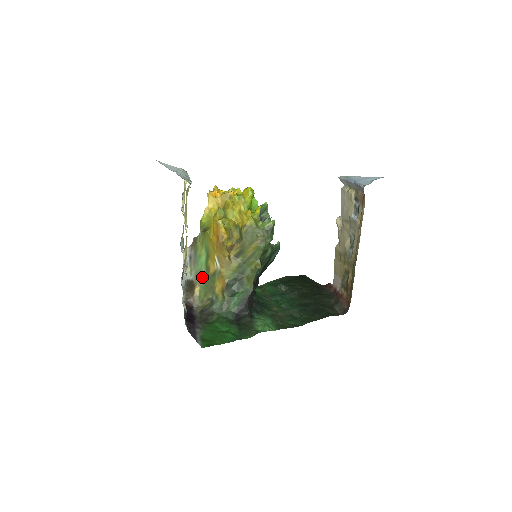
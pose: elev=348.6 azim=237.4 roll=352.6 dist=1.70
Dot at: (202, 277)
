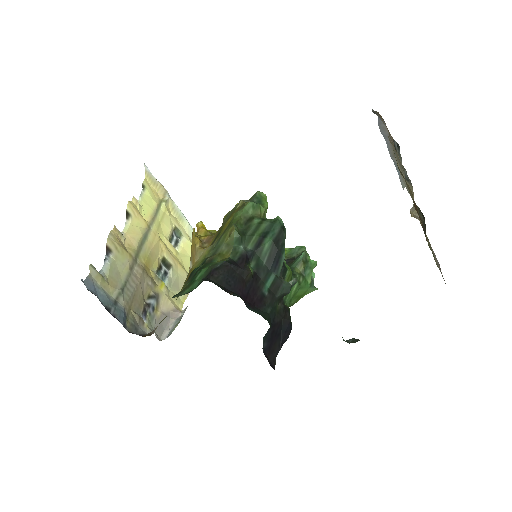
Dot at: occluded
